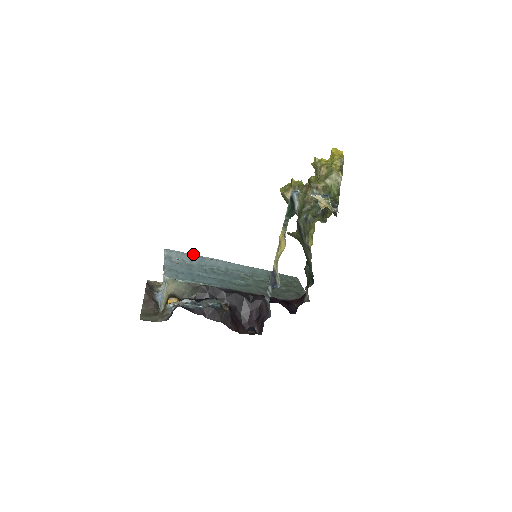
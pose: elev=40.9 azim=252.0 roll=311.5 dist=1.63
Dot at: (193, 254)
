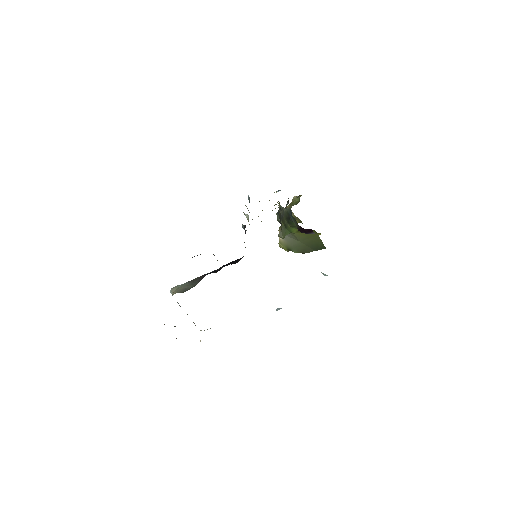
Dot at: occluded
